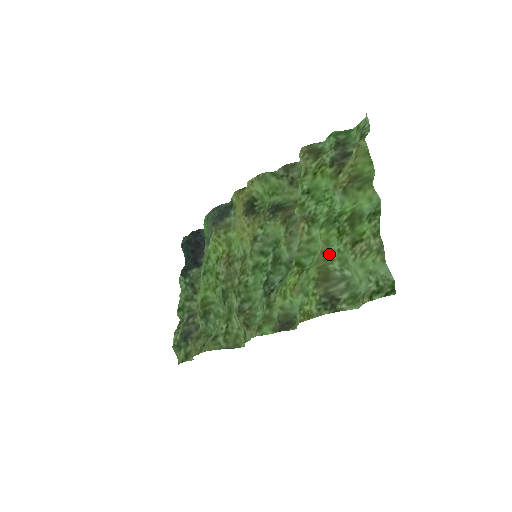
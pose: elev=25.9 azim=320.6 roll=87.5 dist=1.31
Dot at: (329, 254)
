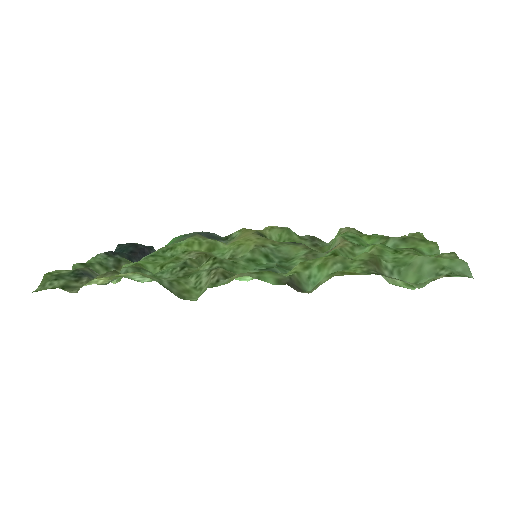
Dot at: (381, 258)
